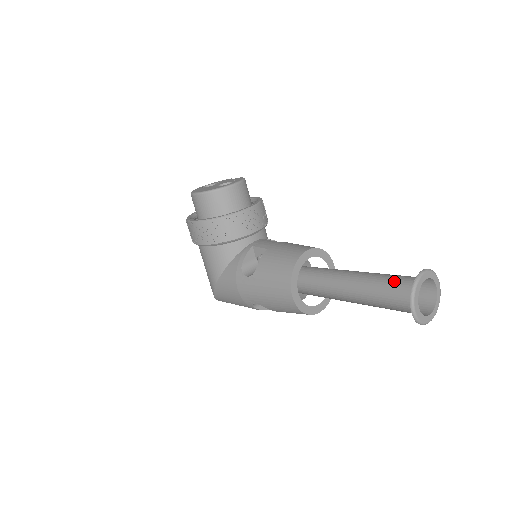
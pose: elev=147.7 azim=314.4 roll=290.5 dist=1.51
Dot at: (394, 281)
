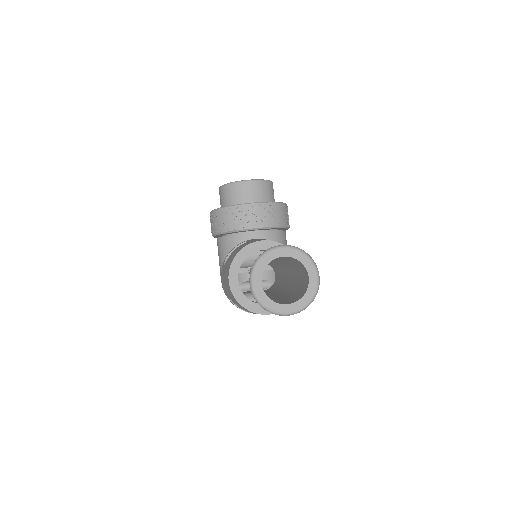
Dot at: (297, 272)
